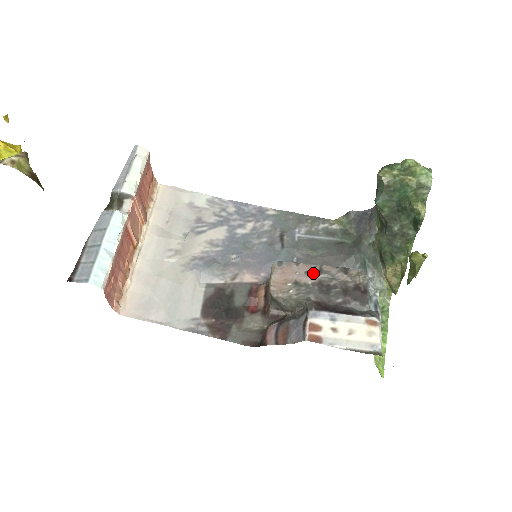
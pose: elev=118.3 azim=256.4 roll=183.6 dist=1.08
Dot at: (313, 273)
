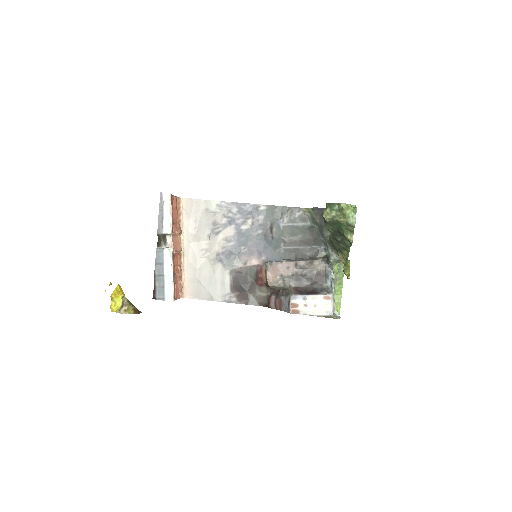
Dot at: (292, 268)
